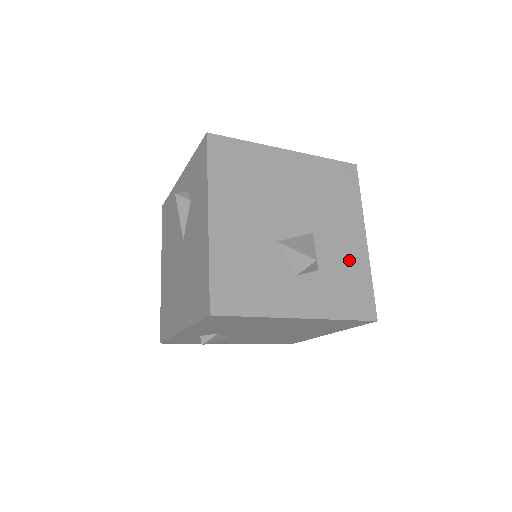
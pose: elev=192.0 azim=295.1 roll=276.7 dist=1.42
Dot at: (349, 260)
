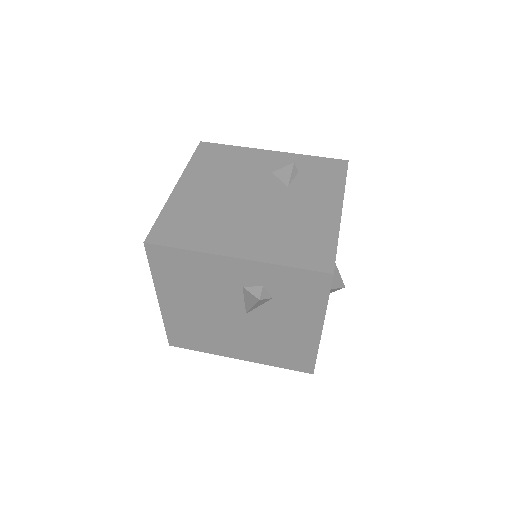
Dot at: occluded
